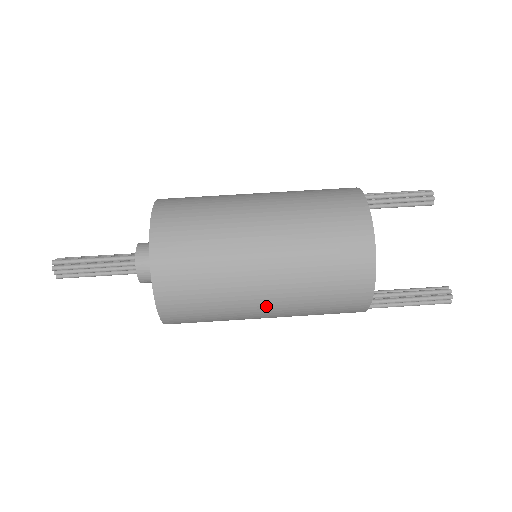
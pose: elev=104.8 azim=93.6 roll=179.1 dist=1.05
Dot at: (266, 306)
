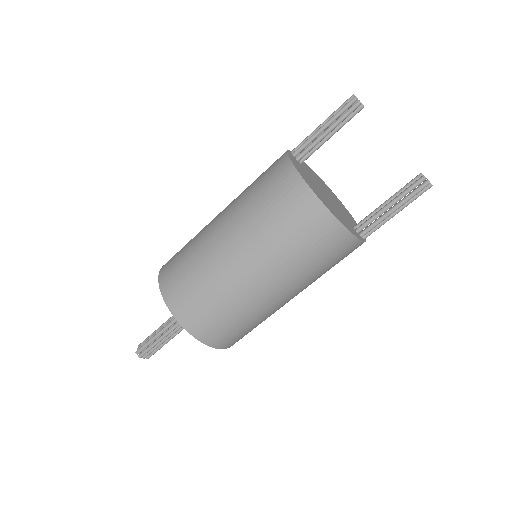
Dot at: (285, 297)
